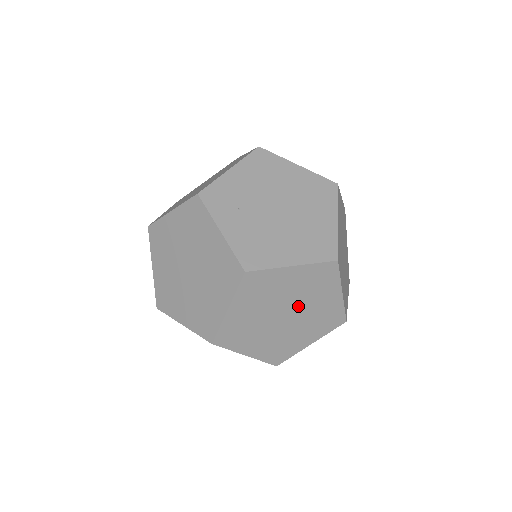
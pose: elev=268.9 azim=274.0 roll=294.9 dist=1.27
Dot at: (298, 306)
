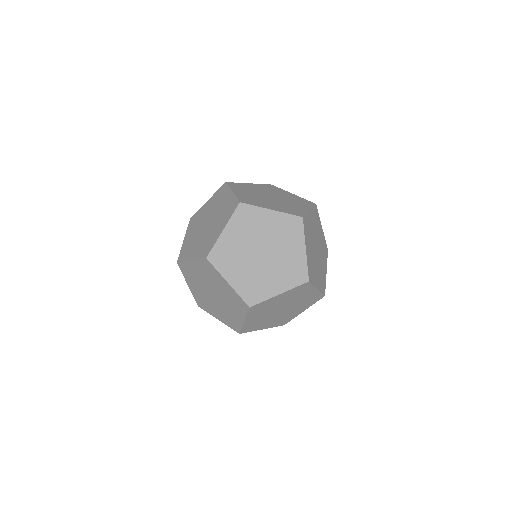
Dot at: (290, 308)
